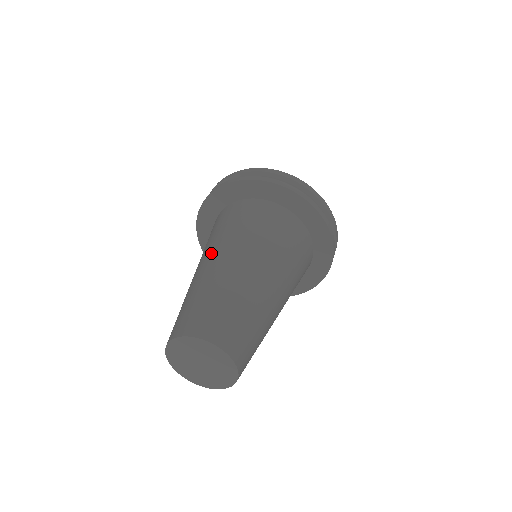
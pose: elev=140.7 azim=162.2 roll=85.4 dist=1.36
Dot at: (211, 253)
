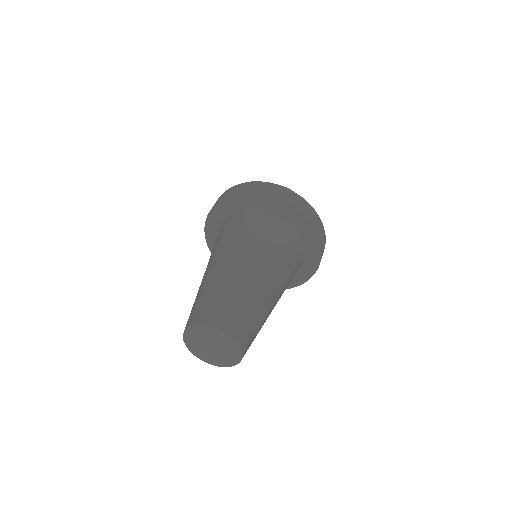
Dot at: (250, 256)
